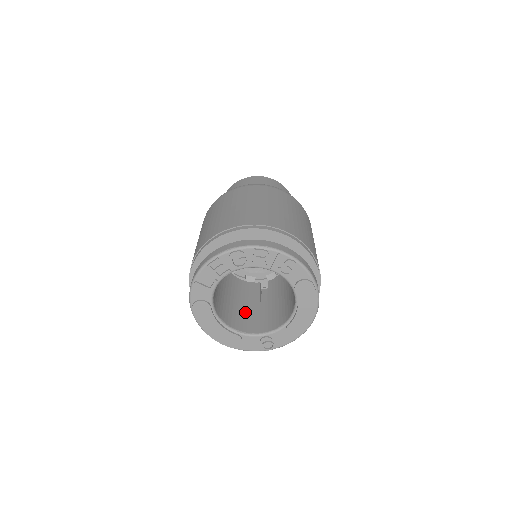
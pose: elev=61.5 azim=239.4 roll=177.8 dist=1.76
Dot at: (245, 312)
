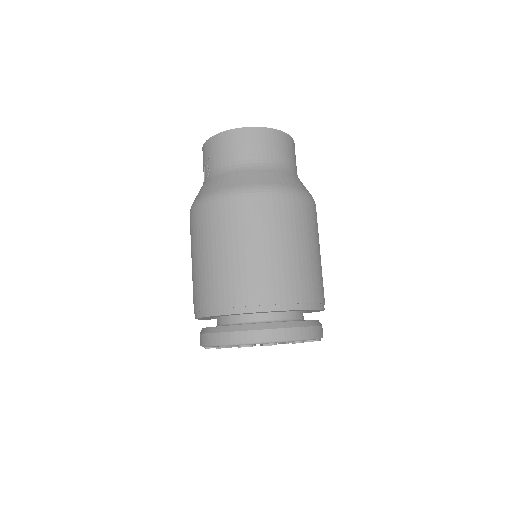
Dot at: occluded
